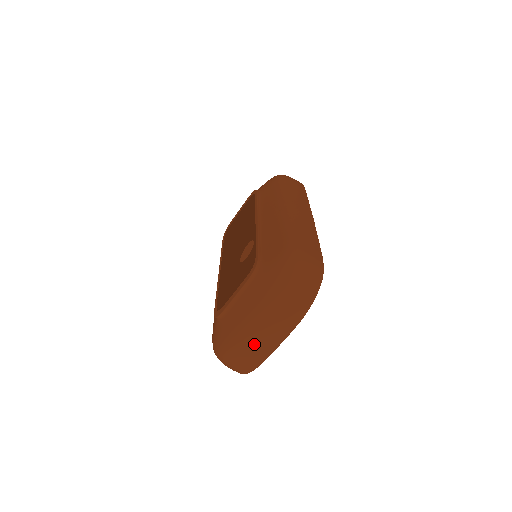
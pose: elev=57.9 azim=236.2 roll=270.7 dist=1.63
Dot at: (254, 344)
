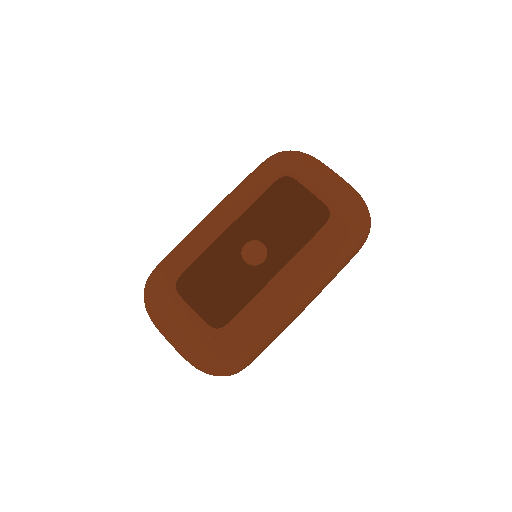
Dot at: occluded
